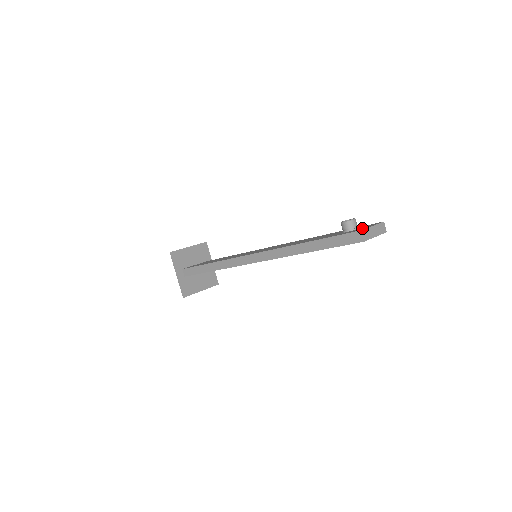
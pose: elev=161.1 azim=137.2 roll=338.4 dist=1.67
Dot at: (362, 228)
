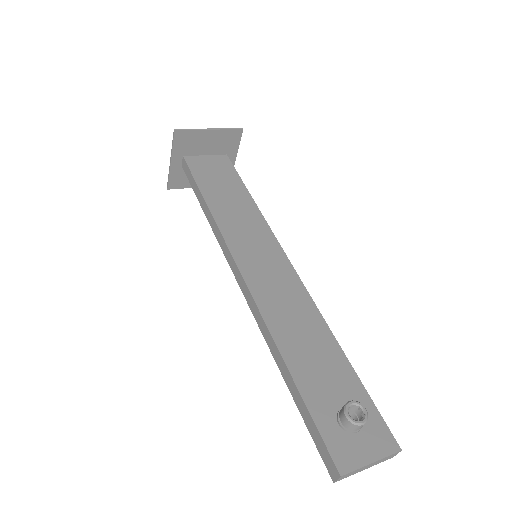
Dot at: (357, 451)
